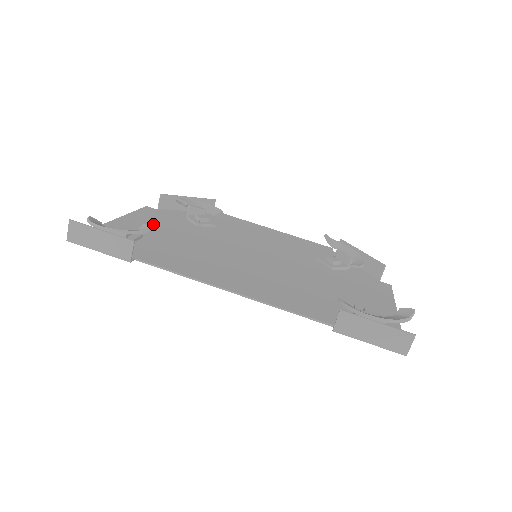
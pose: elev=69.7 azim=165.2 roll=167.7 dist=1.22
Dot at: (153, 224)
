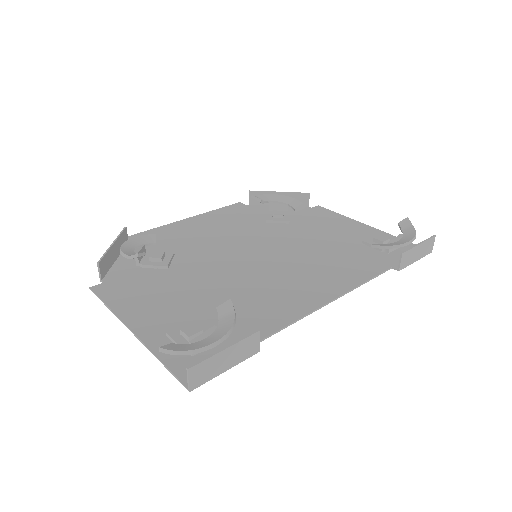
Dot at: (230, 300)
